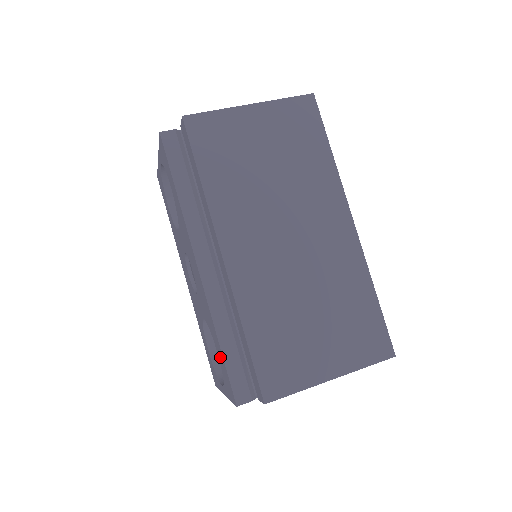
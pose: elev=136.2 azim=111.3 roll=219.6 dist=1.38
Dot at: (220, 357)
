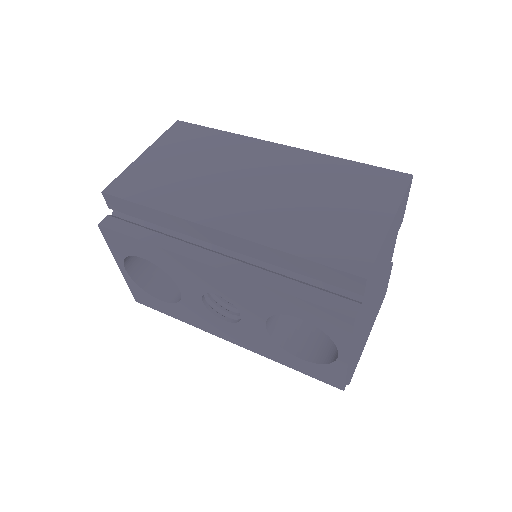
Dot at: (302, 311)
